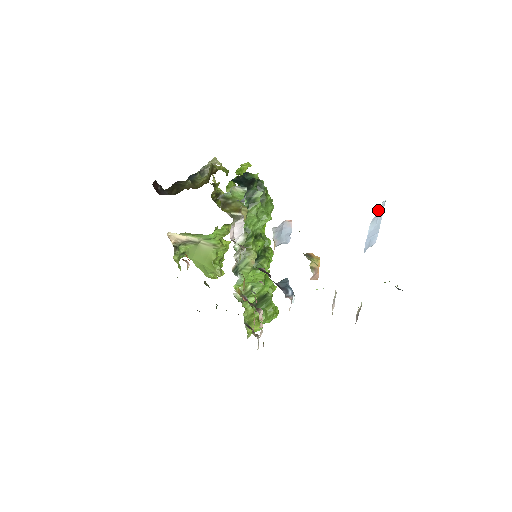
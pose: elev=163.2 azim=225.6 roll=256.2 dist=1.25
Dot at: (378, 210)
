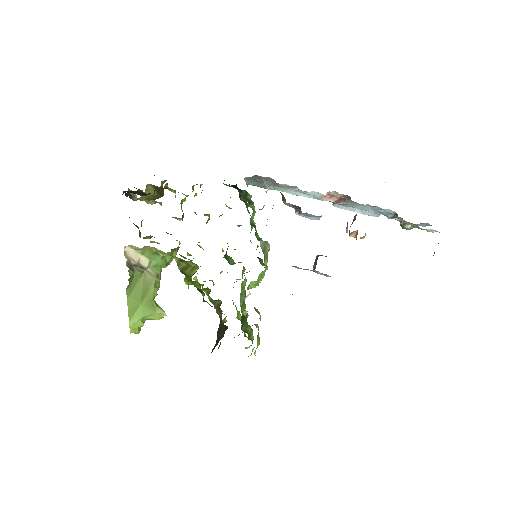
Dot at: occluded
